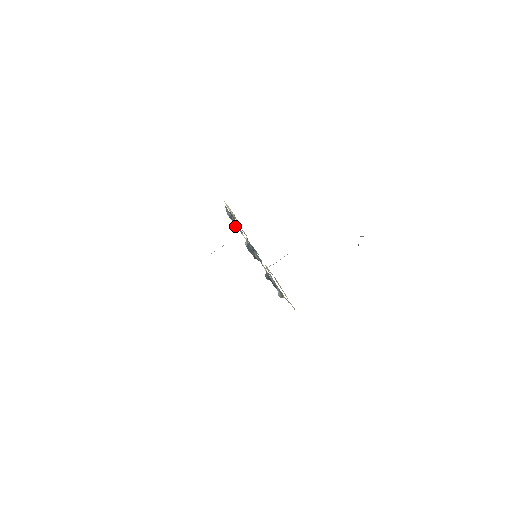
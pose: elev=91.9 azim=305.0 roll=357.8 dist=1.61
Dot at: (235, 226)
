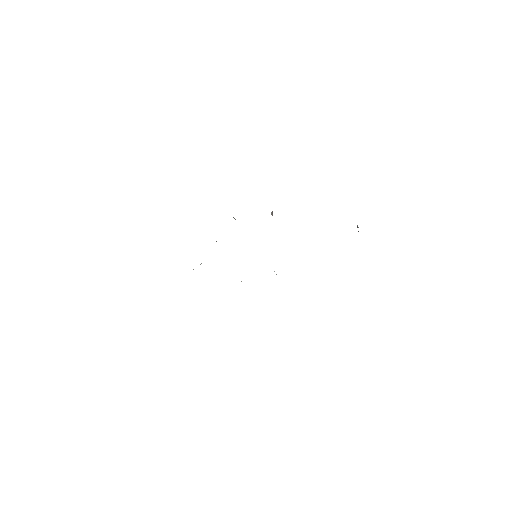
Dot at: occluded
